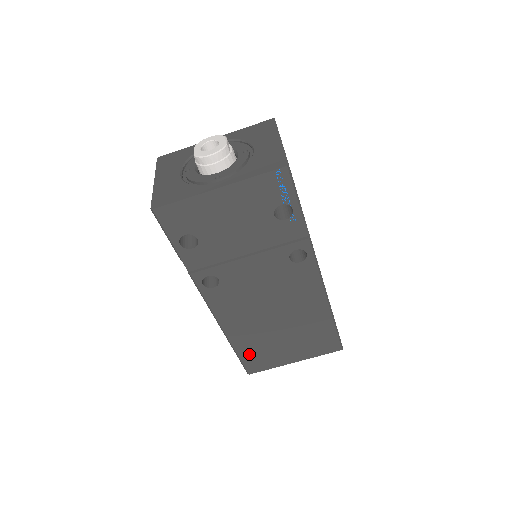
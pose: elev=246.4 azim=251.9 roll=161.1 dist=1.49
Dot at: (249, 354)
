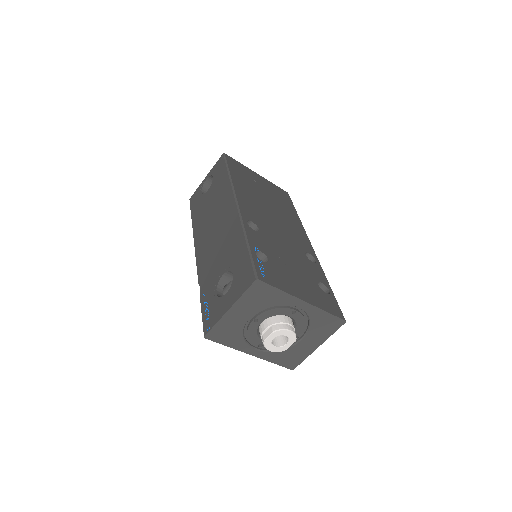
Dot at: occluded
